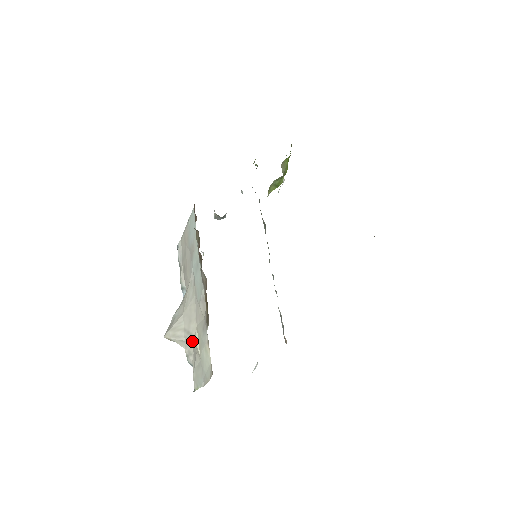
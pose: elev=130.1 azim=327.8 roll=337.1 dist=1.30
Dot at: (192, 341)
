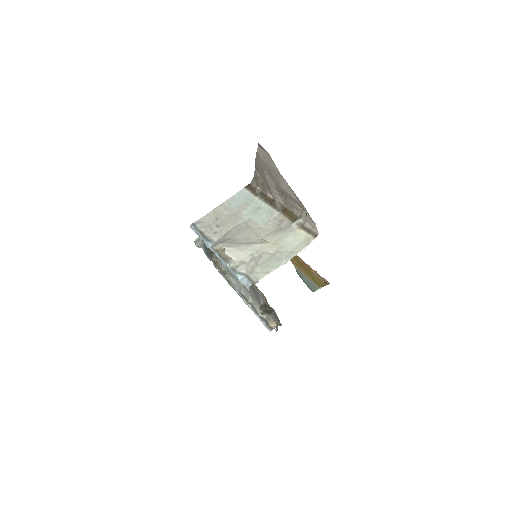
Dot at: (257, 246)
